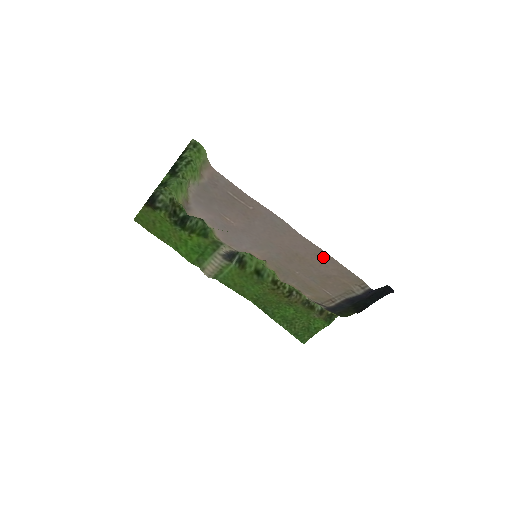
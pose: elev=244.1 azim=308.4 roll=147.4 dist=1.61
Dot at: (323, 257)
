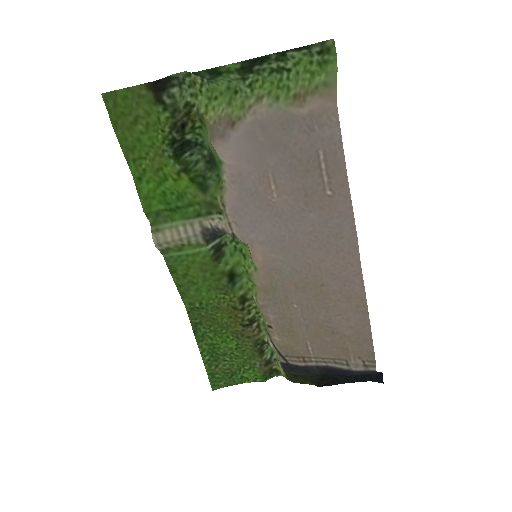
Dot at: (356, 307)
